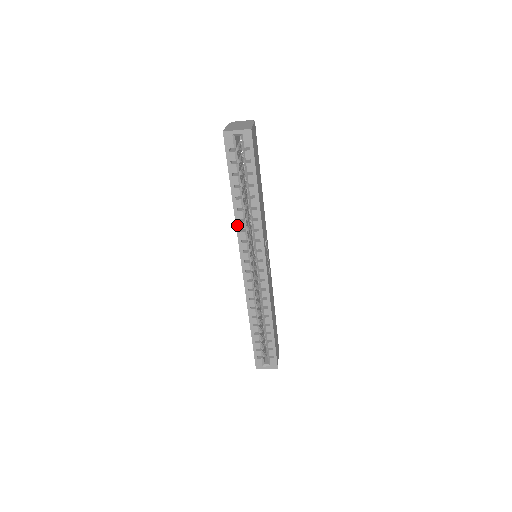
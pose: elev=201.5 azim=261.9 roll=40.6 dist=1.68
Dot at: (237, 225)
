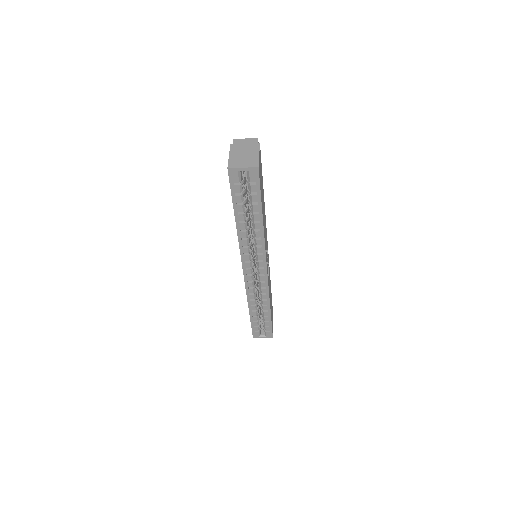
Dot at: (240, 242)
